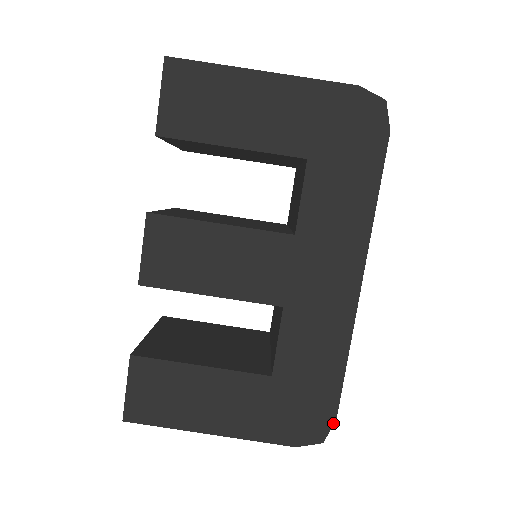
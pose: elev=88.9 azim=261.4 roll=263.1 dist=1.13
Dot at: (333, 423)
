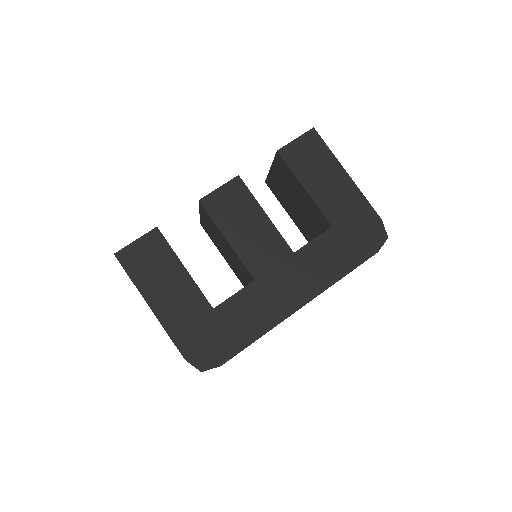
Dot at: (218, 366)
